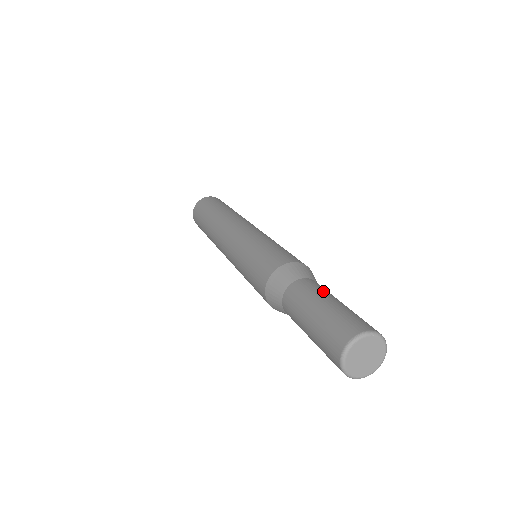
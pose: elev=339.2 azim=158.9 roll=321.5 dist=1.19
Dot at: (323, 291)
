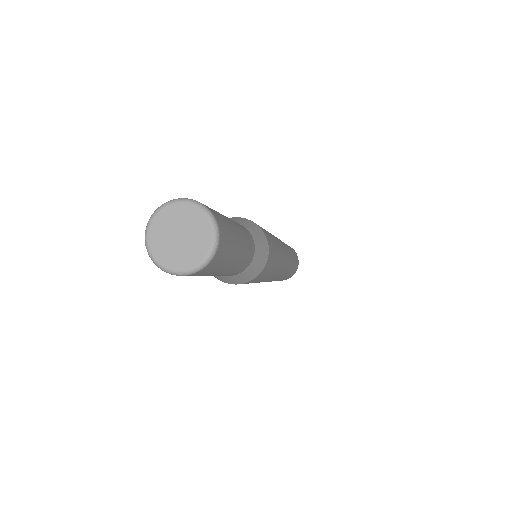
Dot at: (244, 232)
